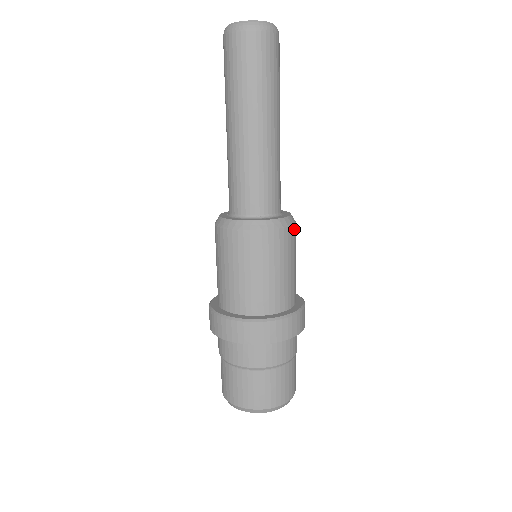
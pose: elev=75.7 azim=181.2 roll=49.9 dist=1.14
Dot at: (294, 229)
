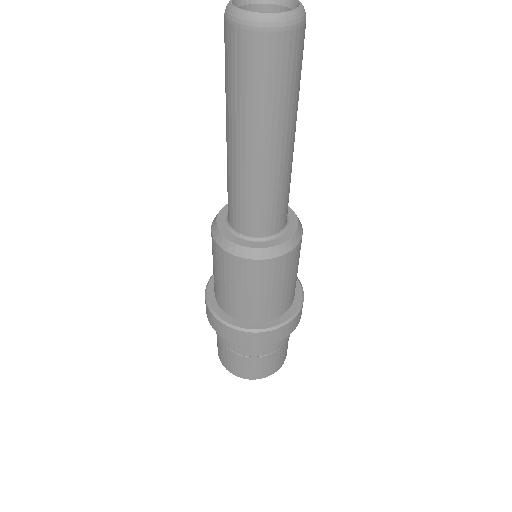
Dot at: (277, 261)
